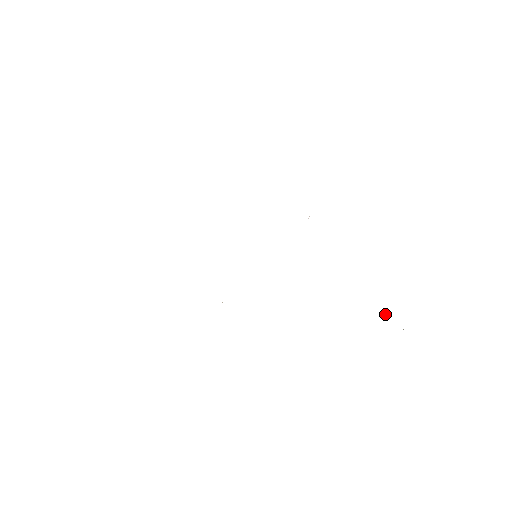
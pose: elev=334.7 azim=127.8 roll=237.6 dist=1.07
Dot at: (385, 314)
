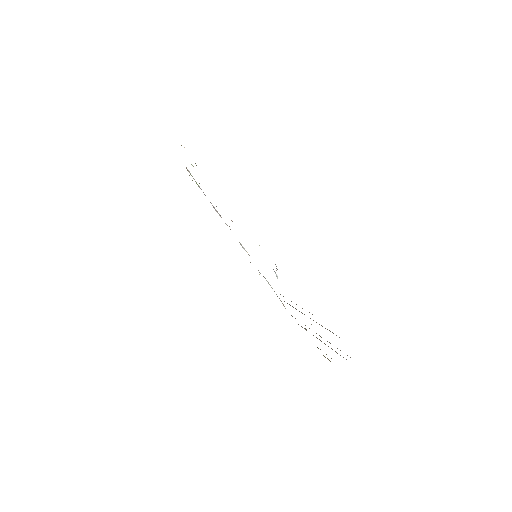
Dot at: occluded
